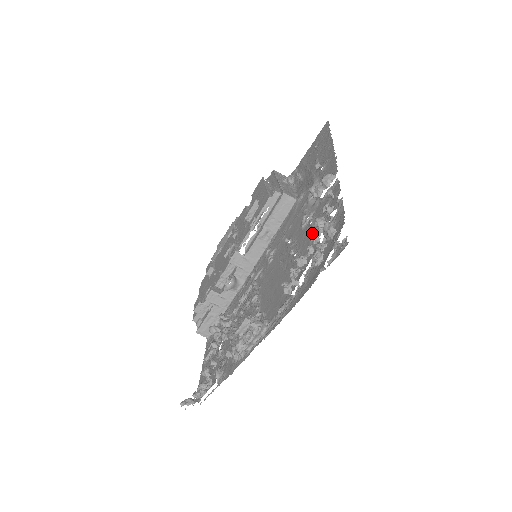
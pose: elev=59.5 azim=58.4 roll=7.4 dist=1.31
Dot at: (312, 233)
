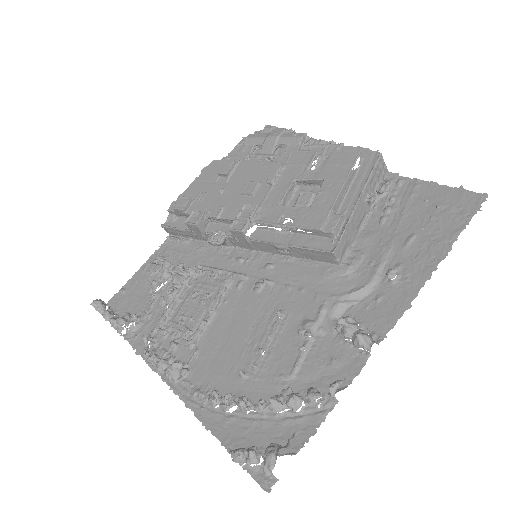
Dot at: (274, 403)
